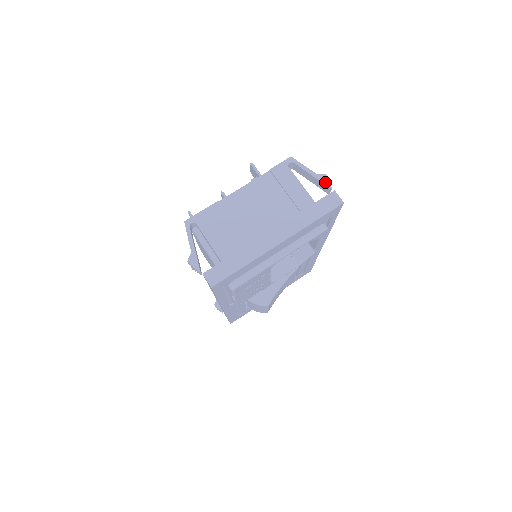
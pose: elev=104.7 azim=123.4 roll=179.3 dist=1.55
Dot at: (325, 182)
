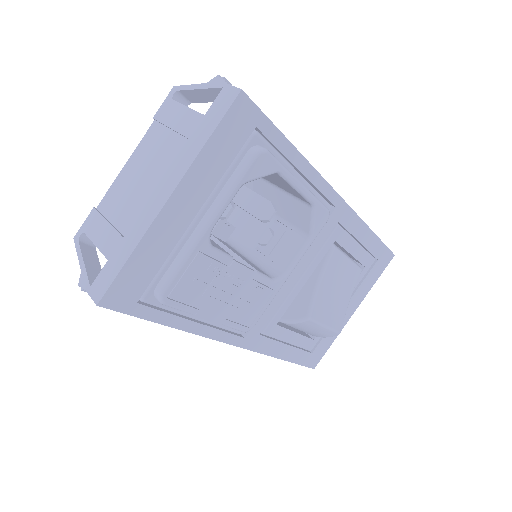
Dot at: (218, 85)
